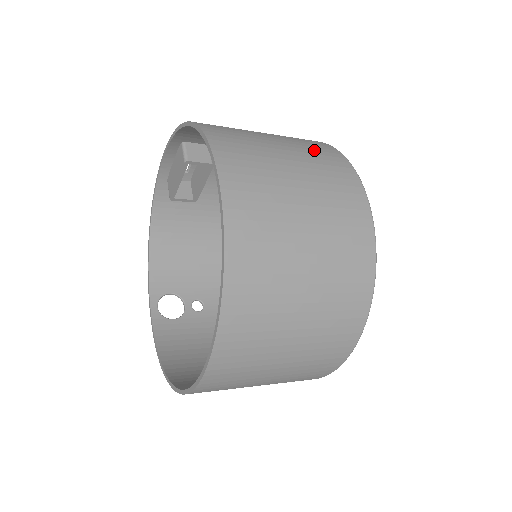
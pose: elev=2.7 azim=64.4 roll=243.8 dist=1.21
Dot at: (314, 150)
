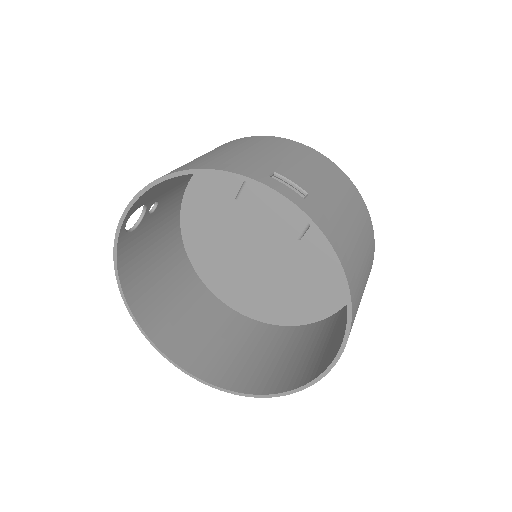
Dot at: occluded
